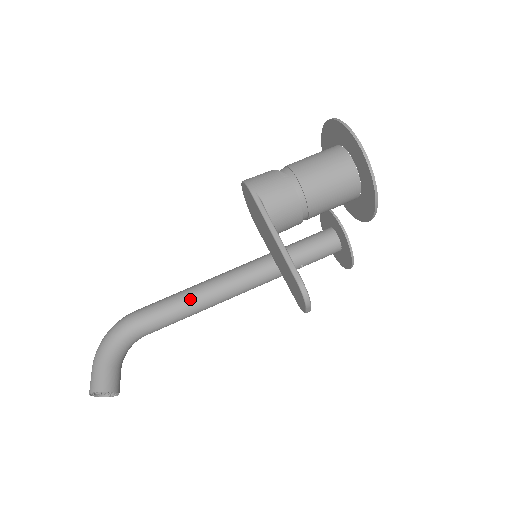
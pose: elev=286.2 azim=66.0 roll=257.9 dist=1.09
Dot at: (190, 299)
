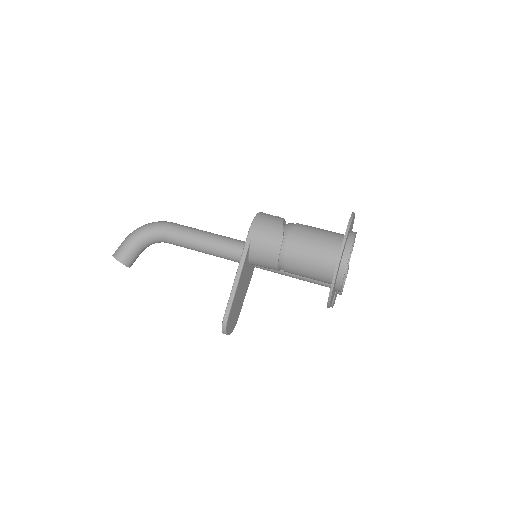
Dot at: (206, 244)
